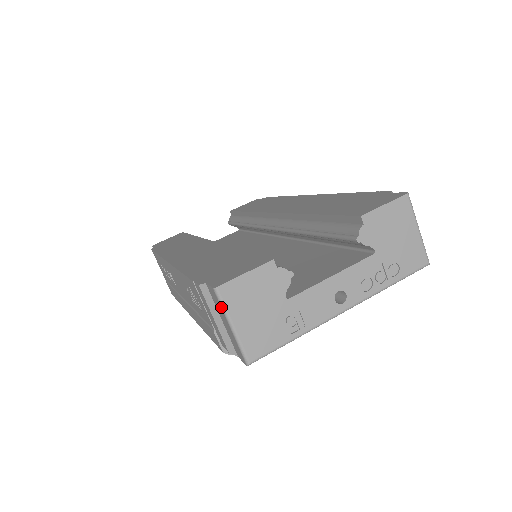
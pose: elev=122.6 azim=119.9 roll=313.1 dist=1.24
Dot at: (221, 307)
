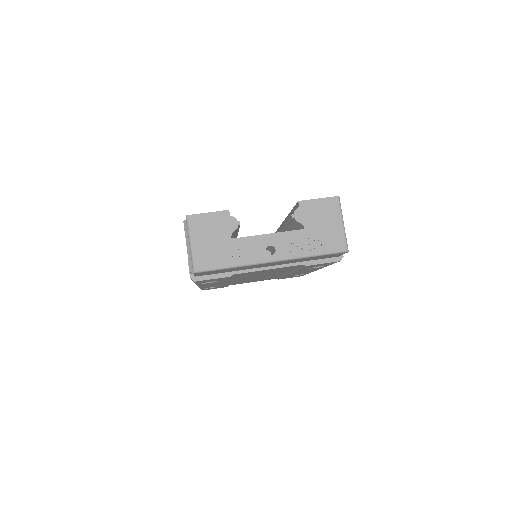
Dot at: (187, 229)
